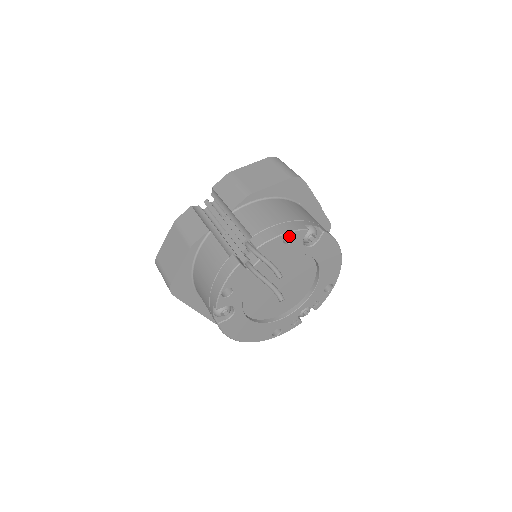
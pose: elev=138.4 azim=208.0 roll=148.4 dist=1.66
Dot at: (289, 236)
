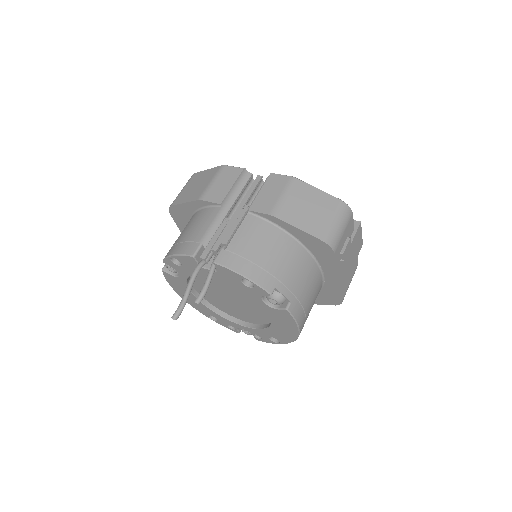
Dot at: occluded
